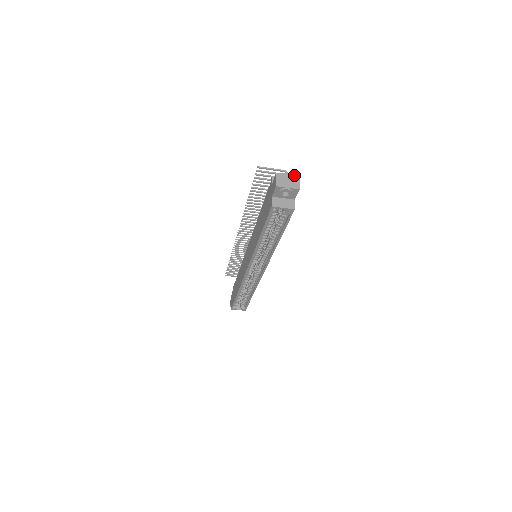
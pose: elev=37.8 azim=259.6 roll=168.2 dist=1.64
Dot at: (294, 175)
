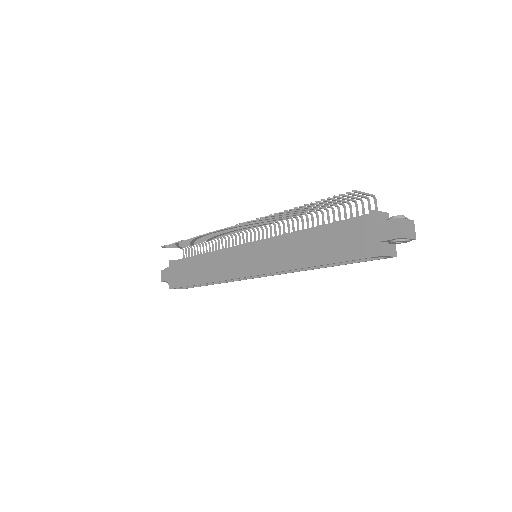
Dot at: occluded
